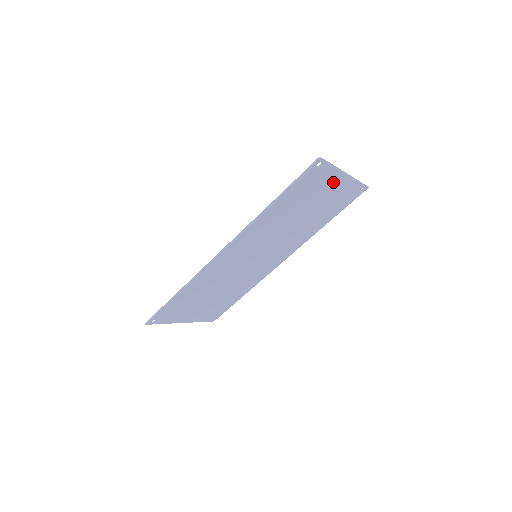
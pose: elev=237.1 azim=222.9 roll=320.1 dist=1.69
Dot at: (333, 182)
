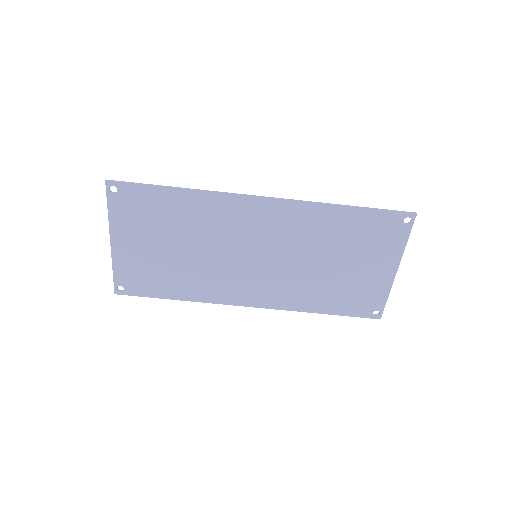
Dot at: (384, 262)
